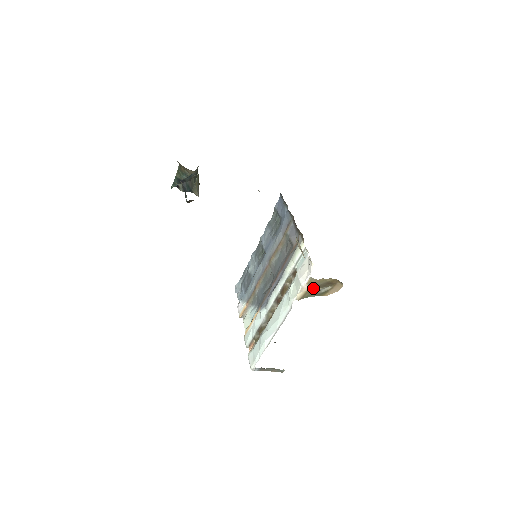
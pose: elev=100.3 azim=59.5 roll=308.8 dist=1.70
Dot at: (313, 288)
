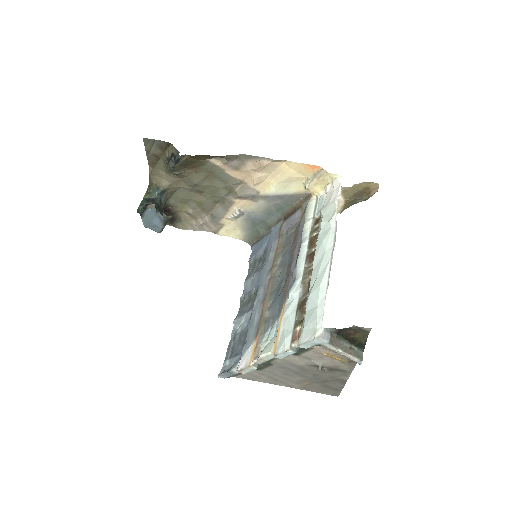
Dot at: (350, 200)
